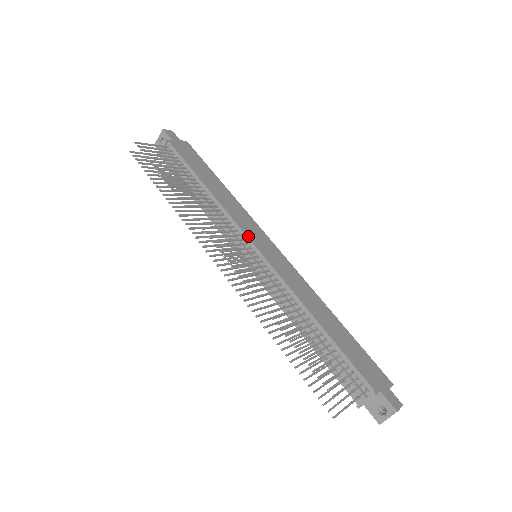
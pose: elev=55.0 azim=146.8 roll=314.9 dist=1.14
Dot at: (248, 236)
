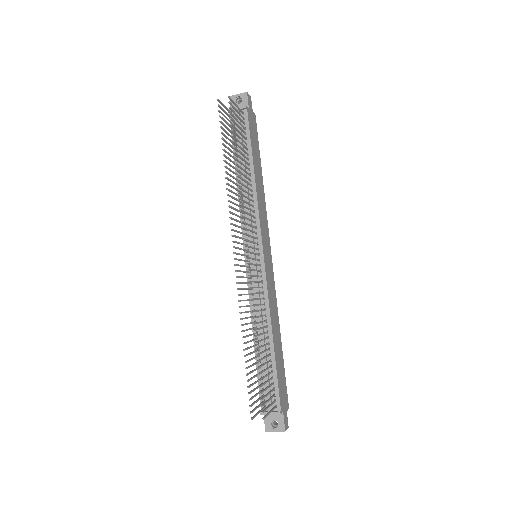
Dot at: (262, 238)
